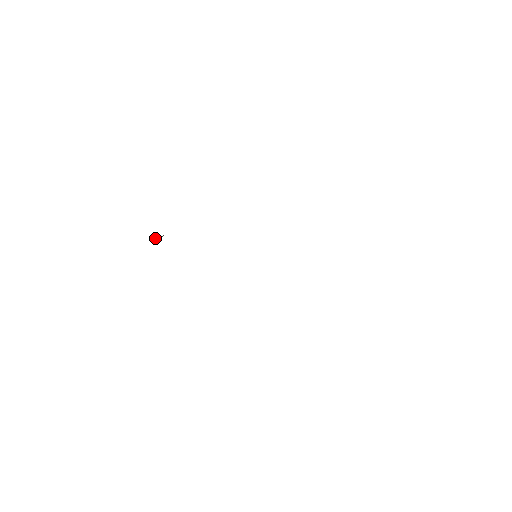
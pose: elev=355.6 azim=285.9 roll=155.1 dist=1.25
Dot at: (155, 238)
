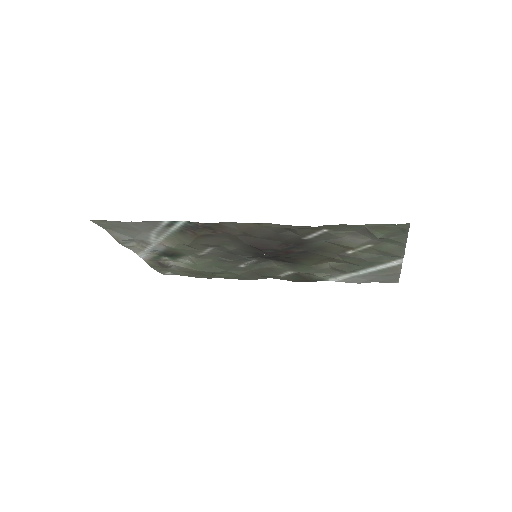
Dot at: (163, 263)
